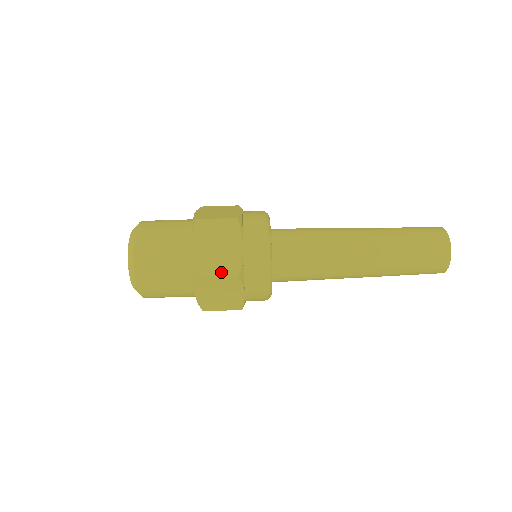
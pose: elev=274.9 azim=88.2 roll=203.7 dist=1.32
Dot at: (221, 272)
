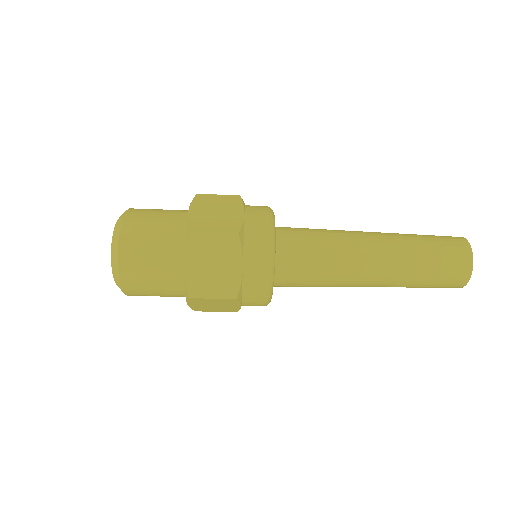
Dot at: (217, 294)
